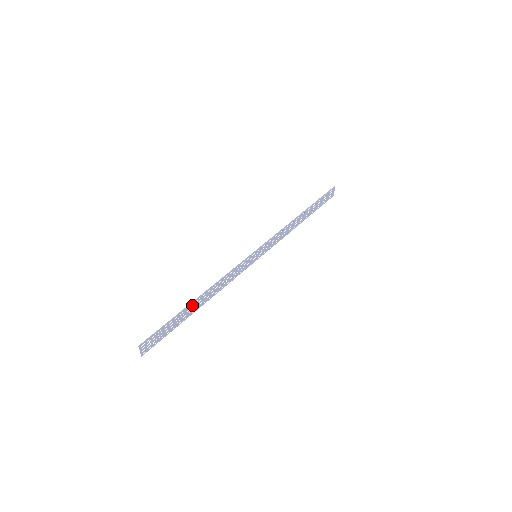
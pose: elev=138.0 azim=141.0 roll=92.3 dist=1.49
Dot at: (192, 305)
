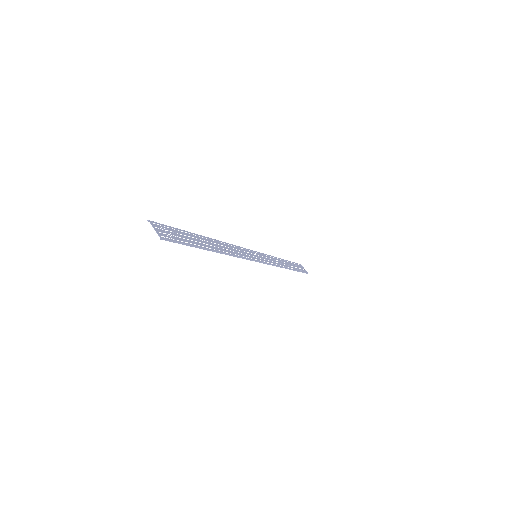
Dot at: (202, 238)
